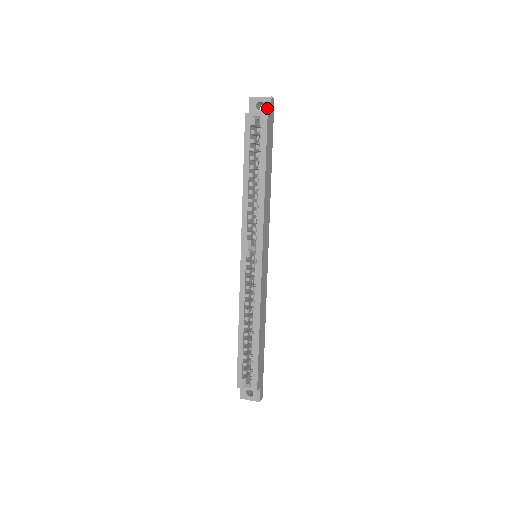
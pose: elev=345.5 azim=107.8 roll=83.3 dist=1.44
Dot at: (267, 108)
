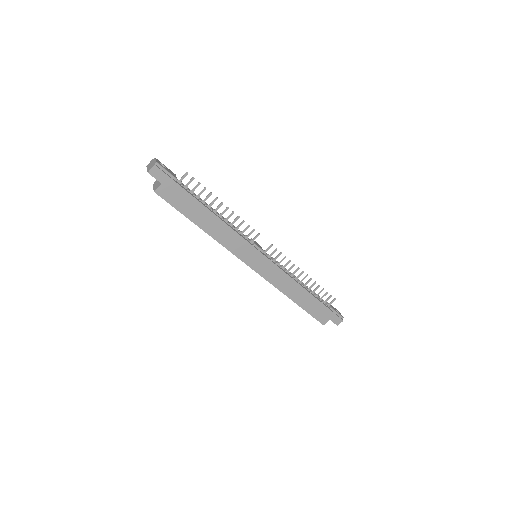
Dot at: (156, 178)
